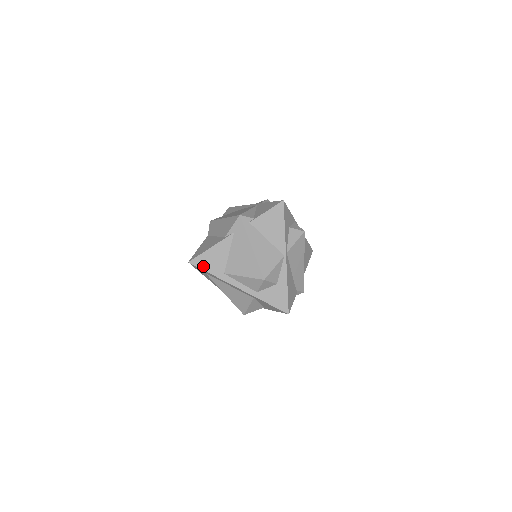
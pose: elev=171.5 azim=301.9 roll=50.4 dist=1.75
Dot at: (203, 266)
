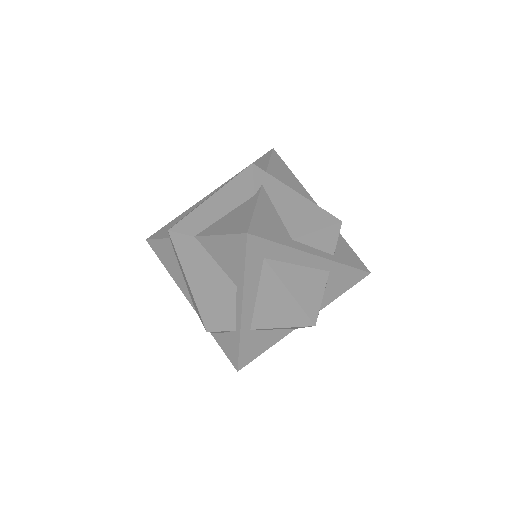
Dot at: (266, 235)
